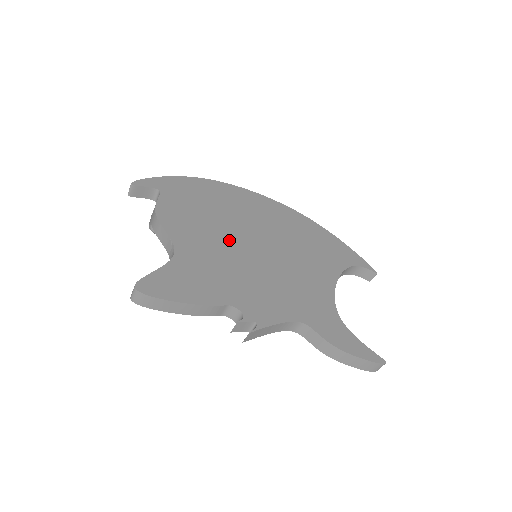
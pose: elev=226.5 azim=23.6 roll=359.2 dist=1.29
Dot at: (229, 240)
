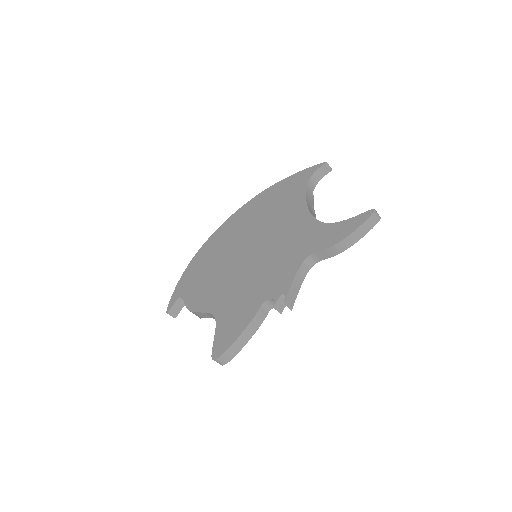
Dot at: (233, 271)
